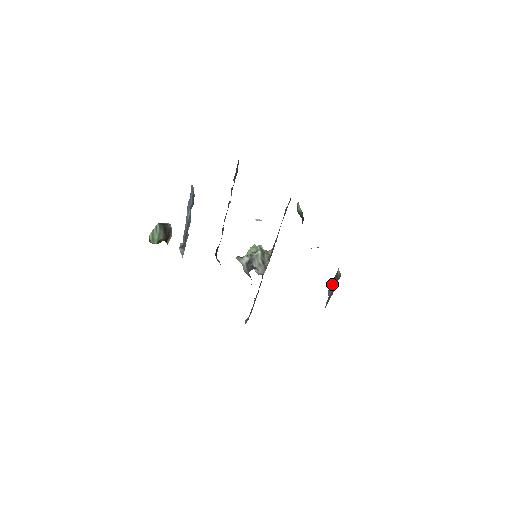
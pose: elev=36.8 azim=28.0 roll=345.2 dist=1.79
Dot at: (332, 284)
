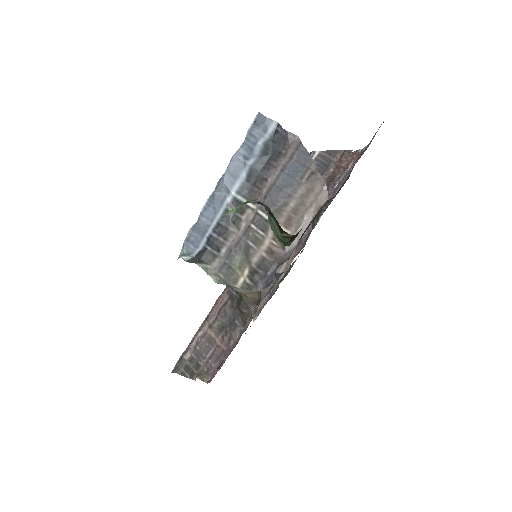
Dot at: occluded
